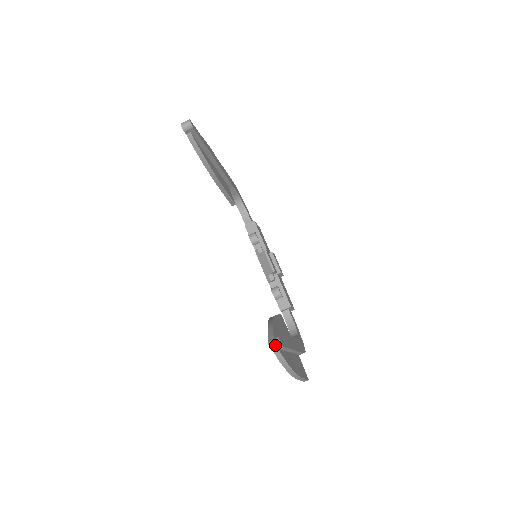
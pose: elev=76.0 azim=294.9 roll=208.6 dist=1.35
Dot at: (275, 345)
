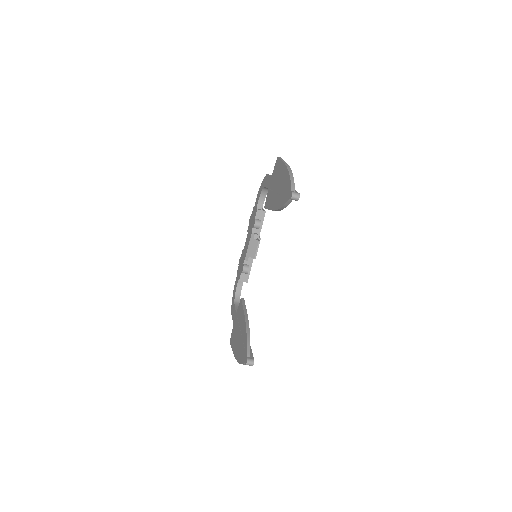
Dot at: (250, 364)
